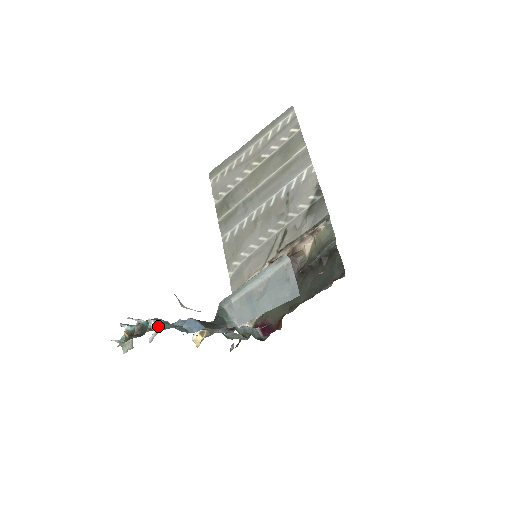
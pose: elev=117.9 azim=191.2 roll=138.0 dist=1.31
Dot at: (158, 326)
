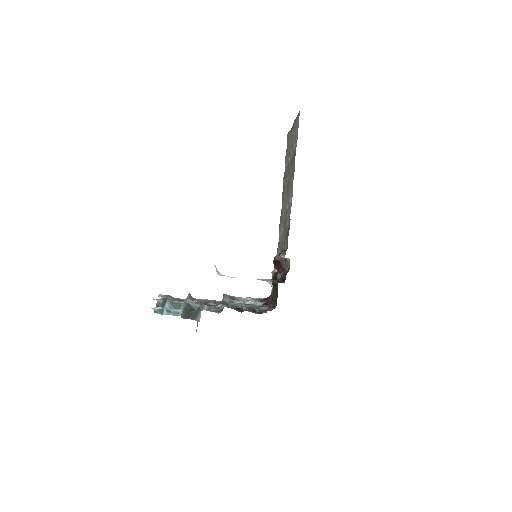
Dot at: (158, 311)
